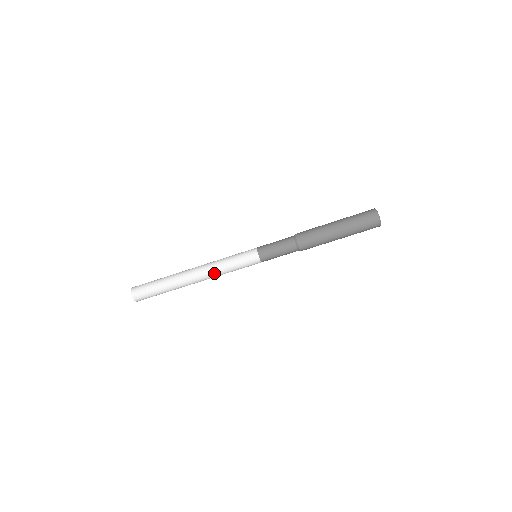
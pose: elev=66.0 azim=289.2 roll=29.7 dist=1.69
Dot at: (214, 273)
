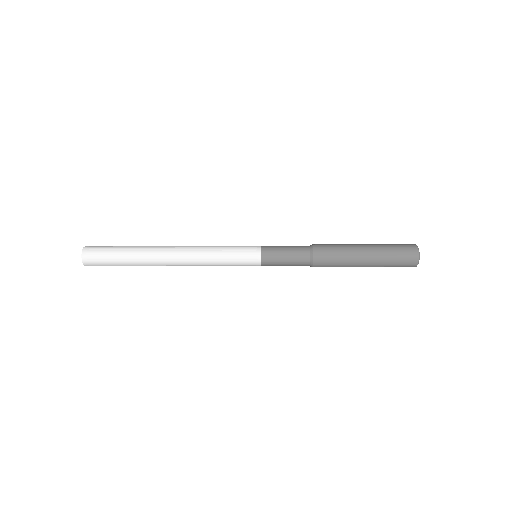
Dot at: occluded
